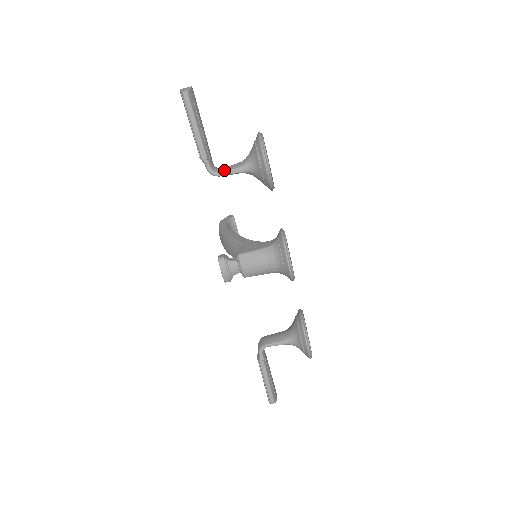
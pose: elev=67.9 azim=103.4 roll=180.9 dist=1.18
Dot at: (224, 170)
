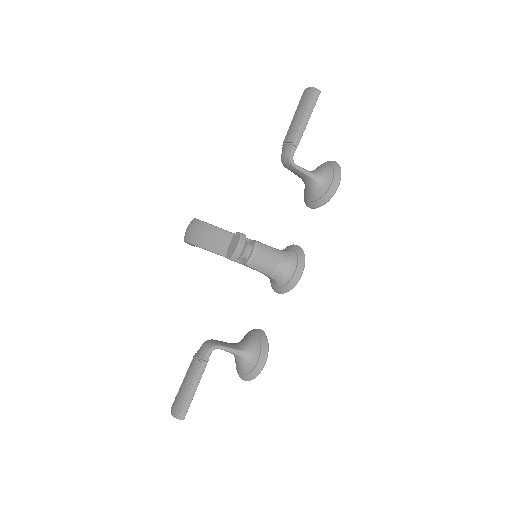
Dot at: occluded
